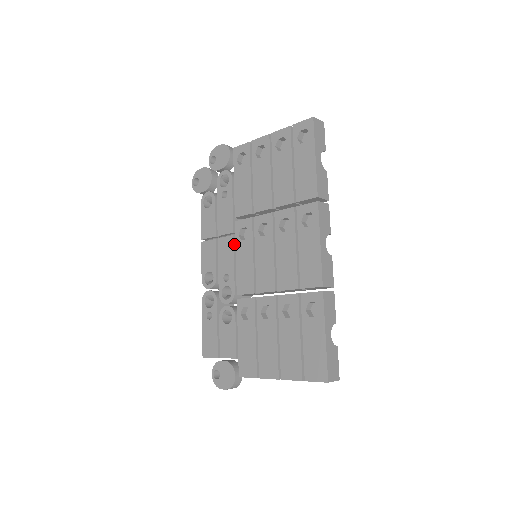
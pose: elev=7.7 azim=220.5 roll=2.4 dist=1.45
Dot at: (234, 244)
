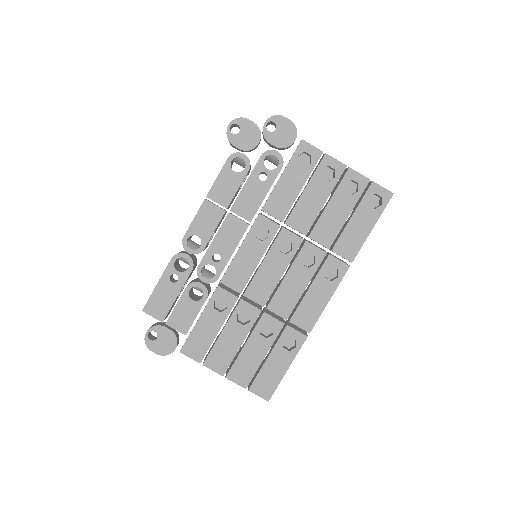
Dot at: occluded
